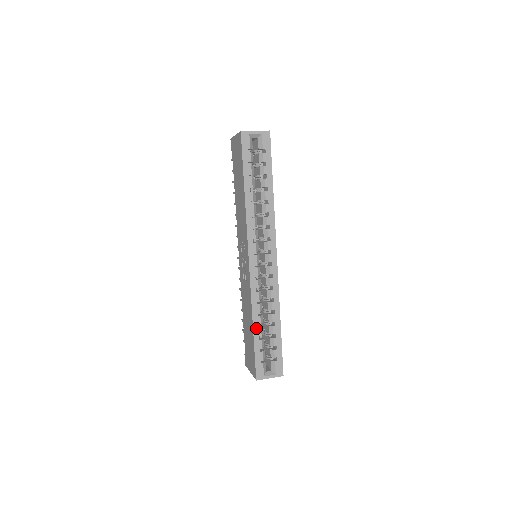
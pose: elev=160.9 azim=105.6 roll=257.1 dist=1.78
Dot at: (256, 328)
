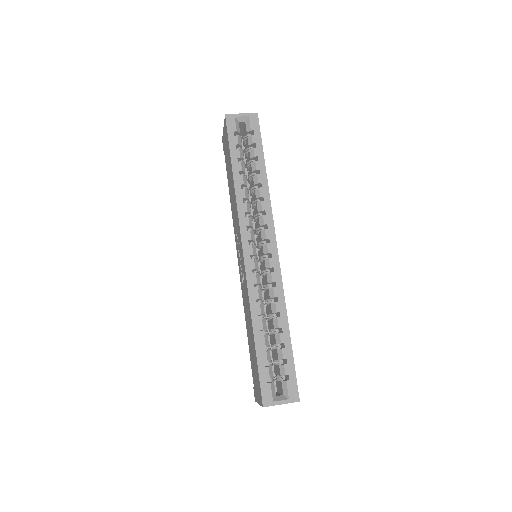
Dot at: (258, 335)
